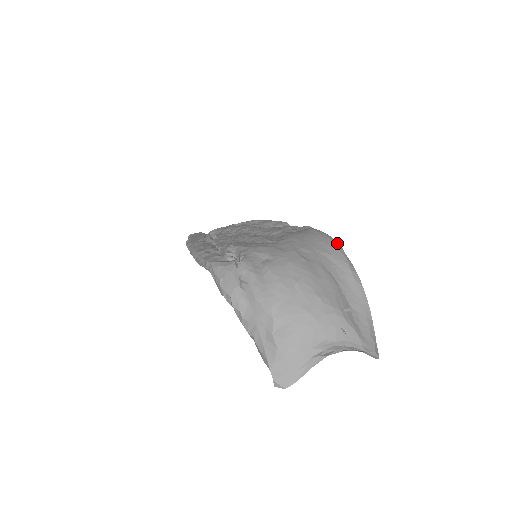
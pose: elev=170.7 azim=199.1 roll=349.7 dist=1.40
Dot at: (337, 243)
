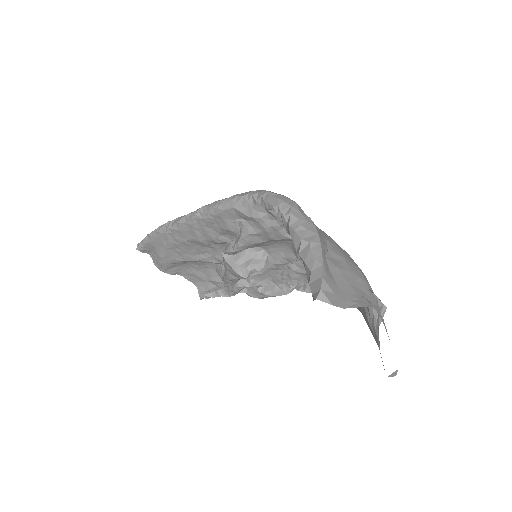
Dot at: occluded
